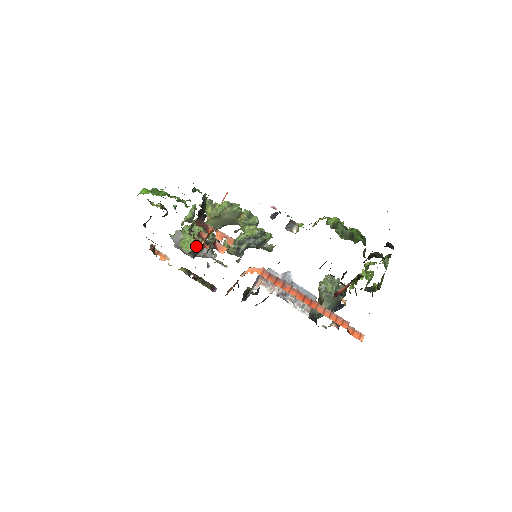
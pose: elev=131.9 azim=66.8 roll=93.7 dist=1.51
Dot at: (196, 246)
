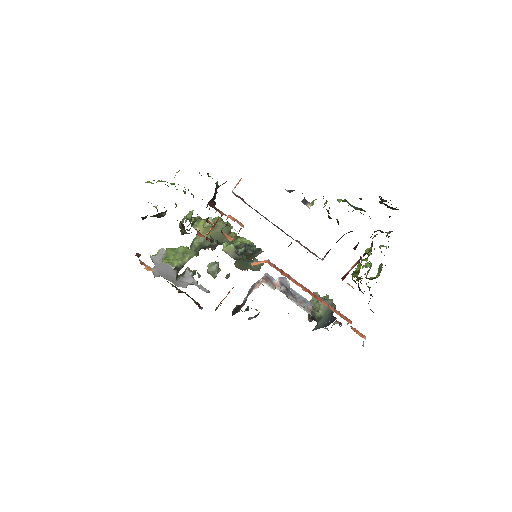
Dot at: occluded
